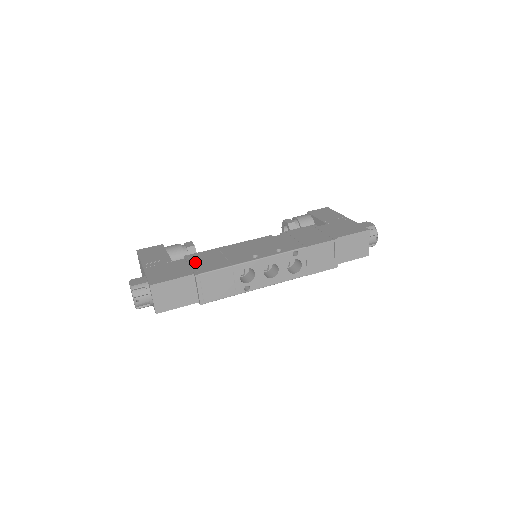
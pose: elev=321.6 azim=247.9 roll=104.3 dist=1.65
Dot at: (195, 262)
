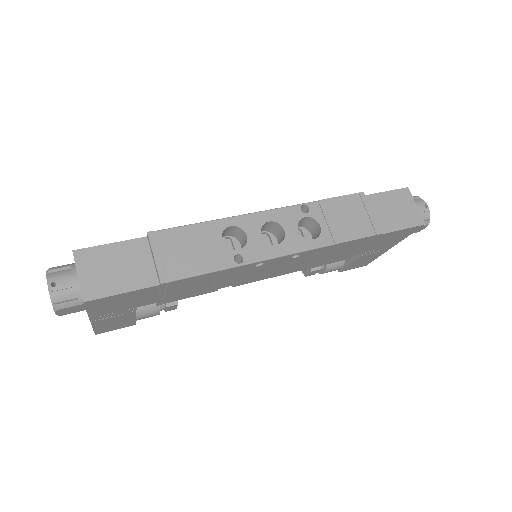
Dot at: occluded
